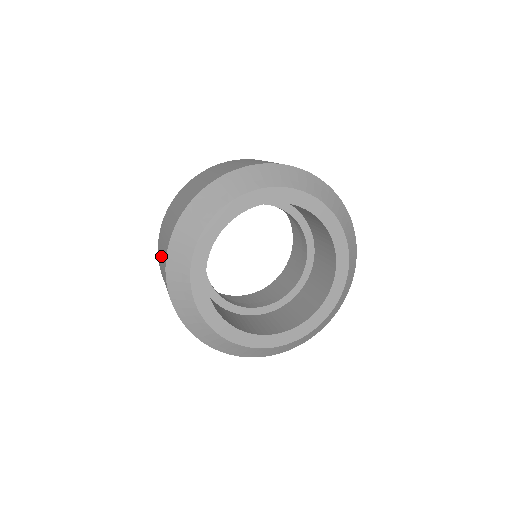
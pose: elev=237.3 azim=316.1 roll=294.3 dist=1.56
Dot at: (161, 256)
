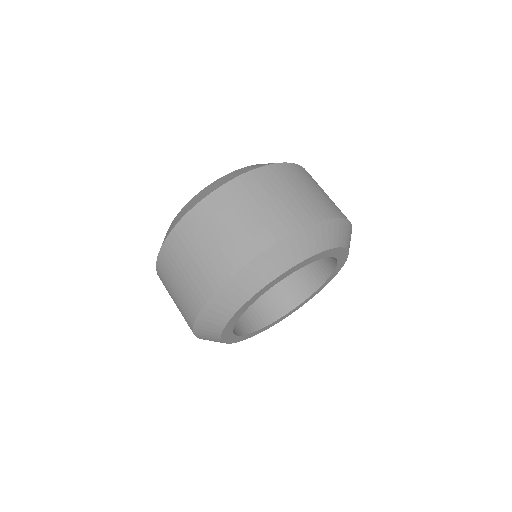
Dot at: (184, 272)
